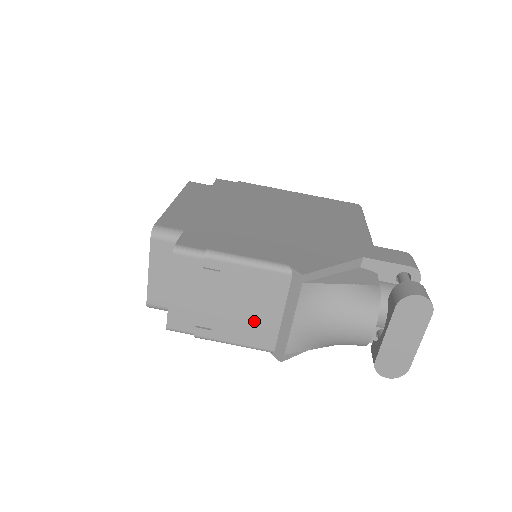
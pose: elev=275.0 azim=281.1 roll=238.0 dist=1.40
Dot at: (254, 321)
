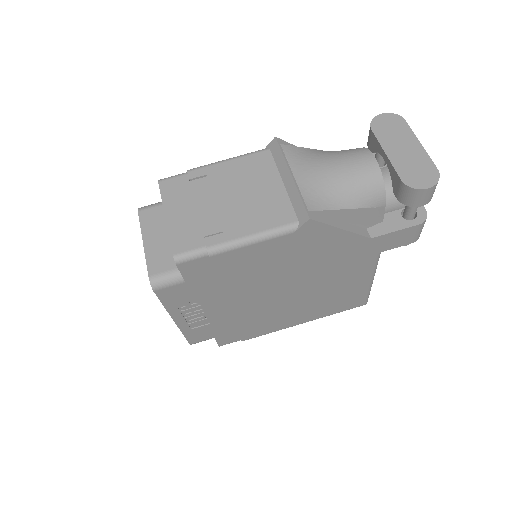
Dot at: (260, 202)
